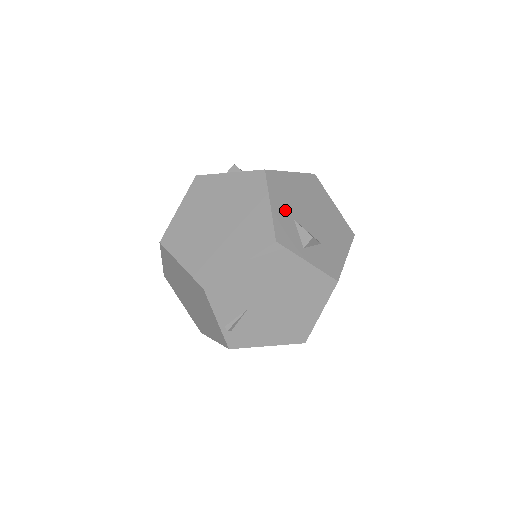
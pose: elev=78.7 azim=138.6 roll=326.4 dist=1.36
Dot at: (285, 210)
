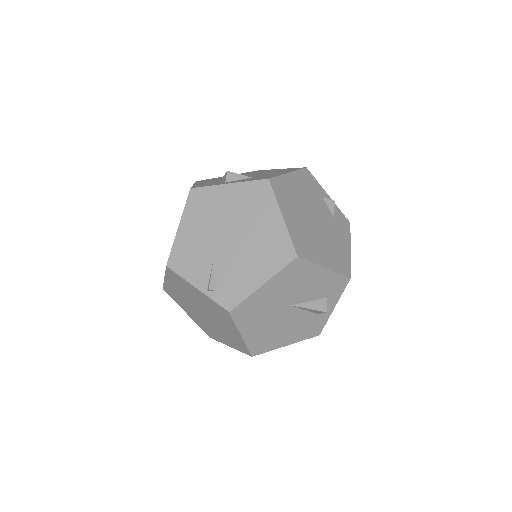
Dot at: occluded
